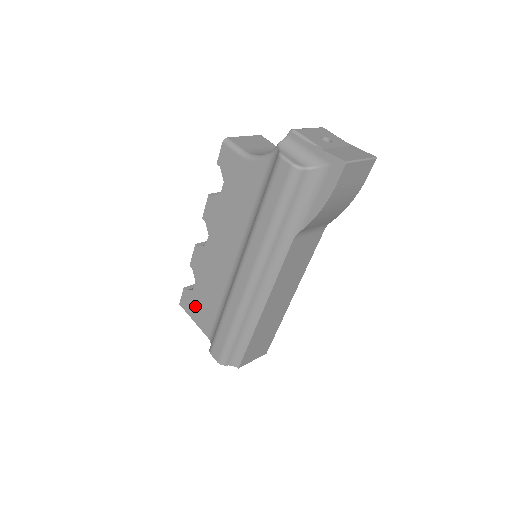
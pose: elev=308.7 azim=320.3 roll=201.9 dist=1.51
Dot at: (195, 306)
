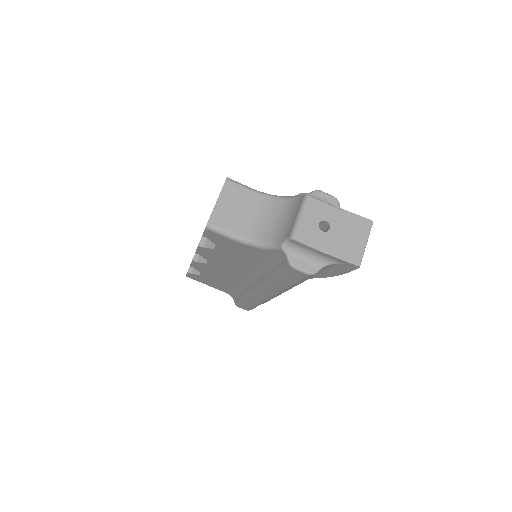
Dot at: (206, 281)
